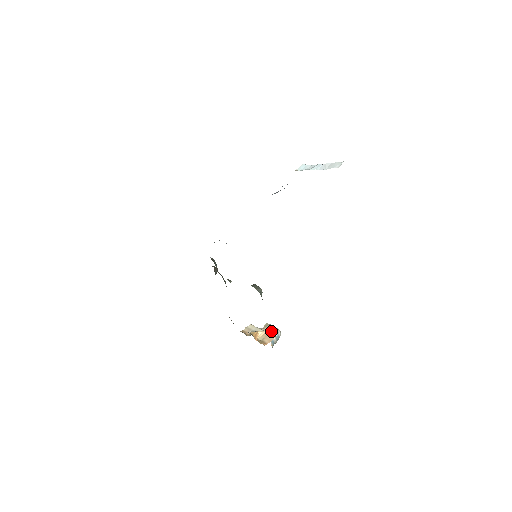
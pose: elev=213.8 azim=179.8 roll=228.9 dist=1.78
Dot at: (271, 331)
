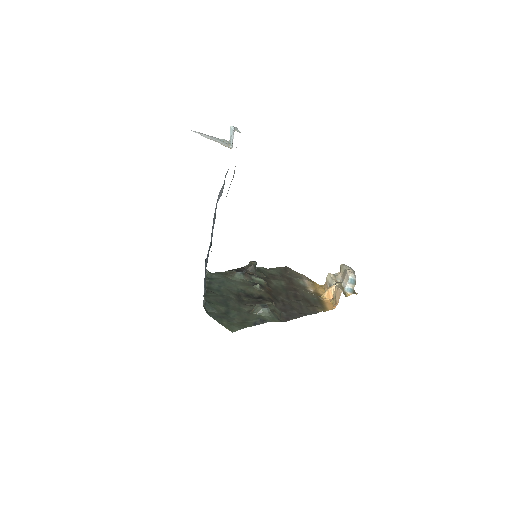
Dot at: (344, 277)
